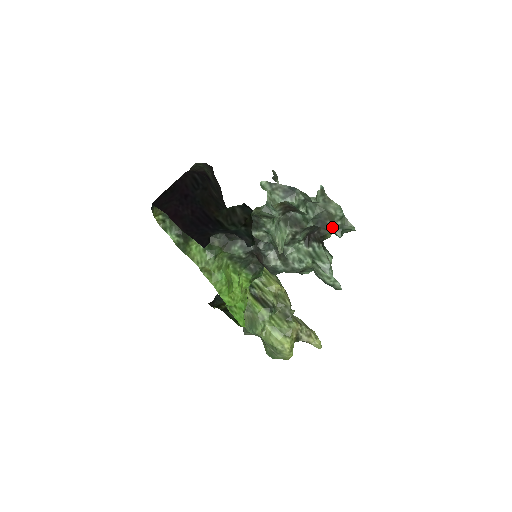
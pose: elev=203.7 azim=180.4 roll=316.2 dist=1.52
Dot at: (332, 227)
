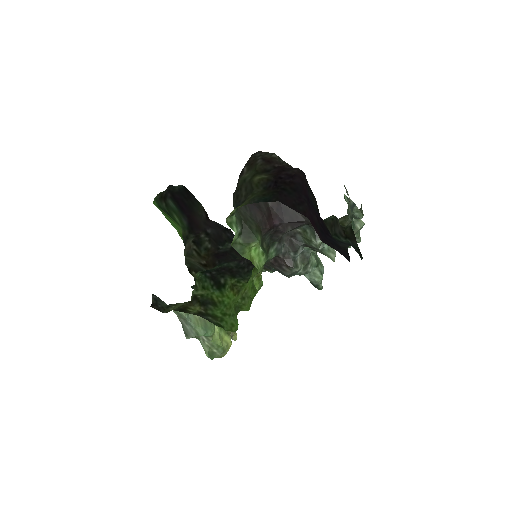
Dot at: occluded
